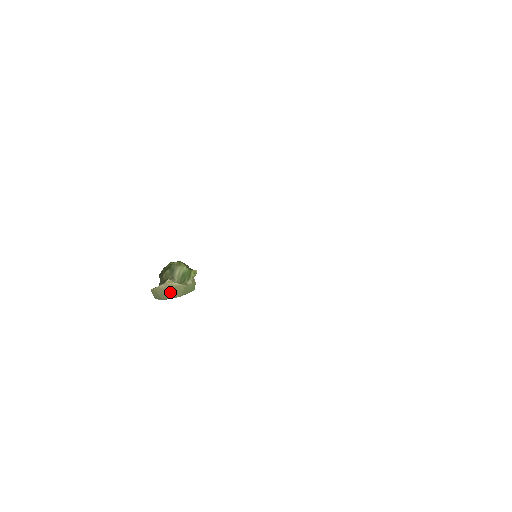
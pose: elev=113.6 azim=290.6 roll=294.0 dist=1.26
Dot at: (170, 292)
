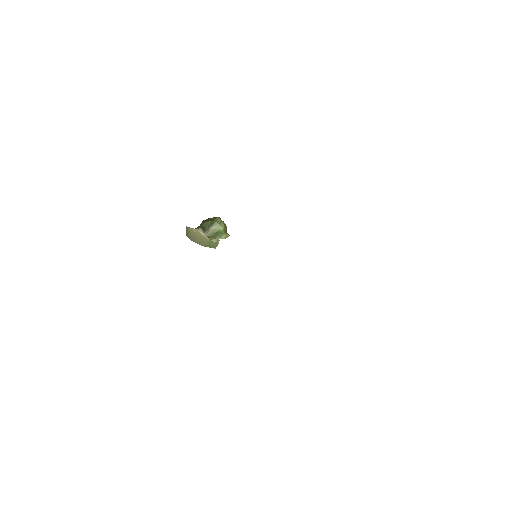
Dot at: (197, 238)
